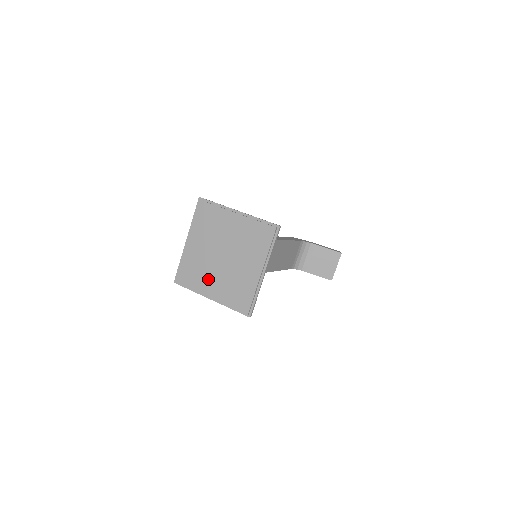
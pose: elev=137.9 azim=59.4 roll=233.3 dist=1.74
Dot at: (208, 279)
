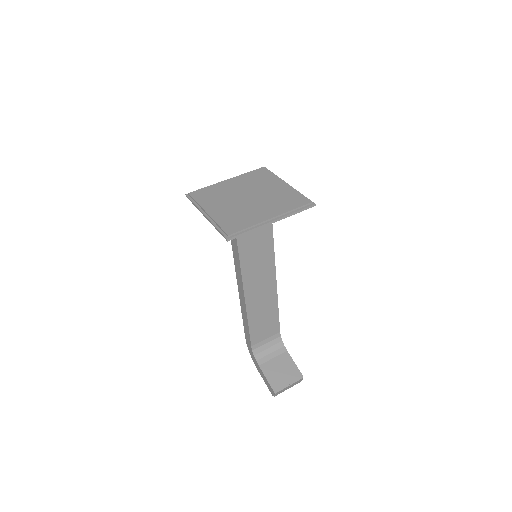
Dot at: (219, 203)
